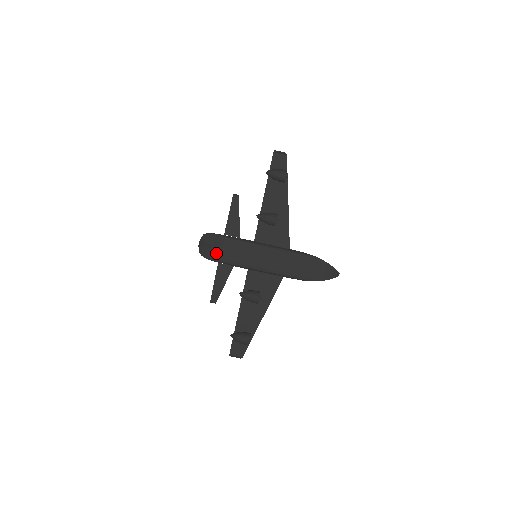
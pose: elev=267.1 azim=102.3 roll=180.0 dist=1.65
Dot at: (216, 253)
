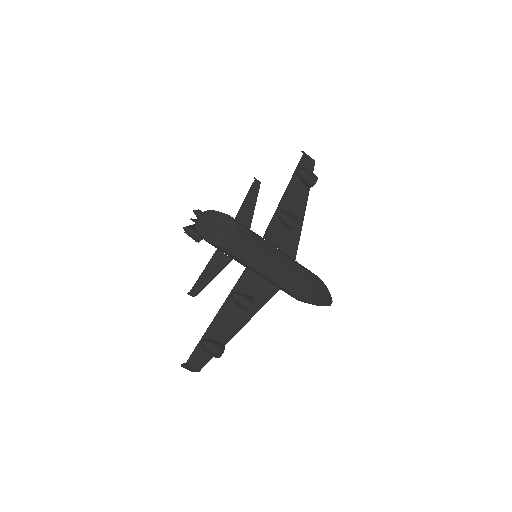
Dot at: (221, 237)
